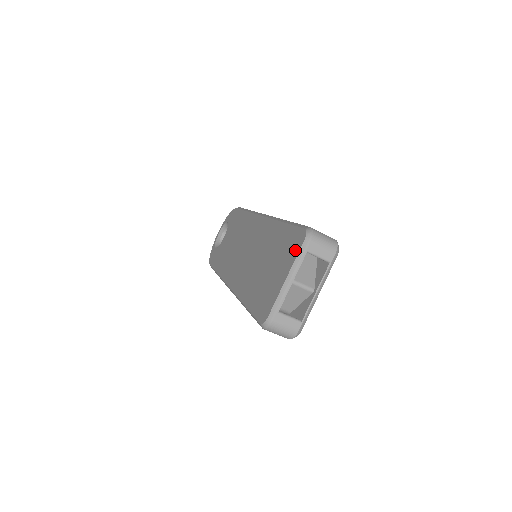
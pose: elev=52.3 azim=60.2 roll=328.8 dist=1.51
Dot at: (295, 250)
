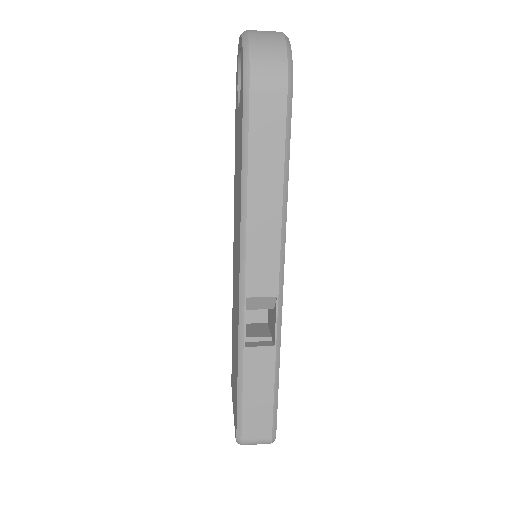
Dot at: occluded
